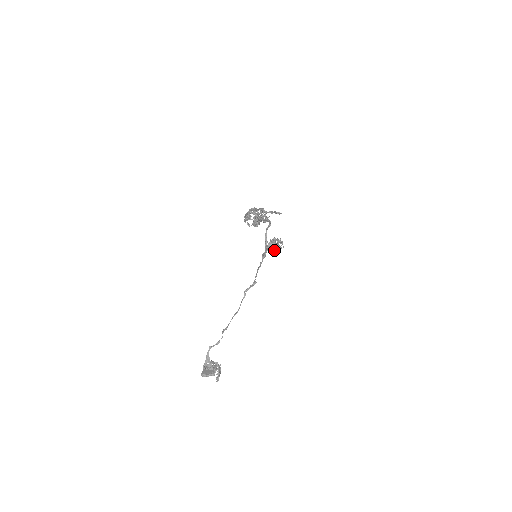
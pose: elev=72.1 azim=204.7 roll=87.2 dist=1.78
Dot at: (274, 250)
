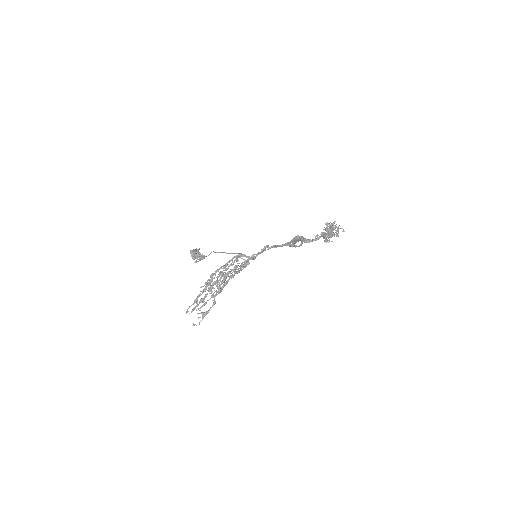
Dot at: occluded
